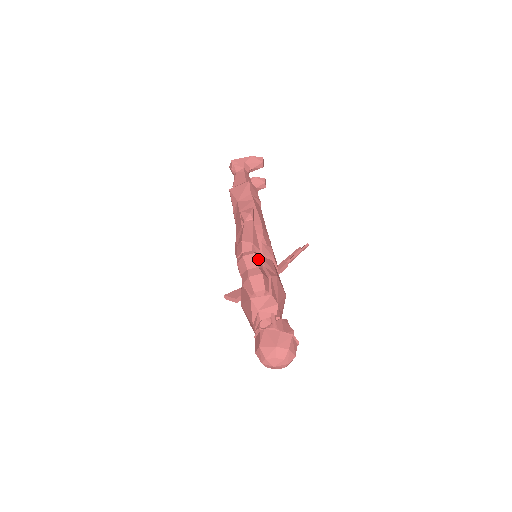
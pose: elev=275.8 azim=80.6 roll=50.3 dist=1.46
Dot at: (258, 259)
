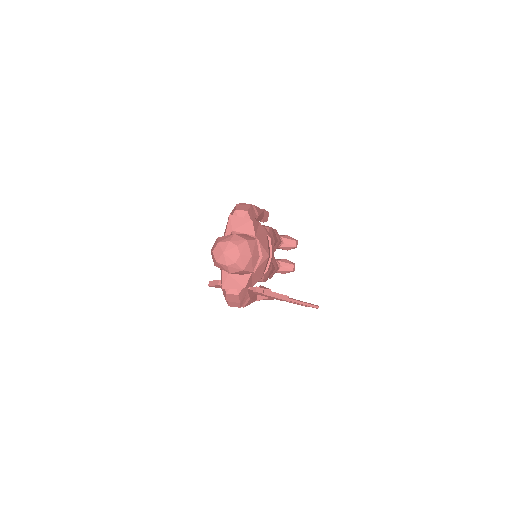
Dot at: (253, 210)
